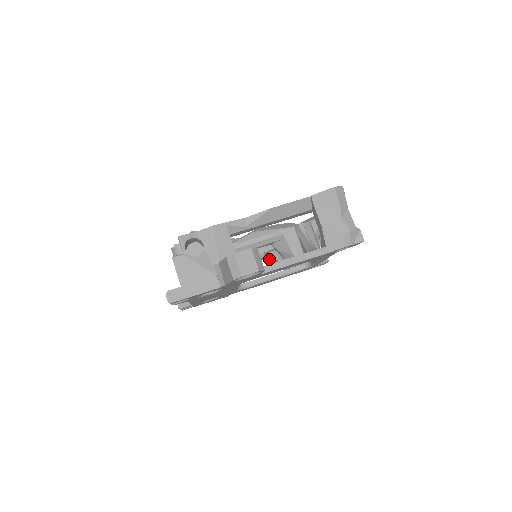
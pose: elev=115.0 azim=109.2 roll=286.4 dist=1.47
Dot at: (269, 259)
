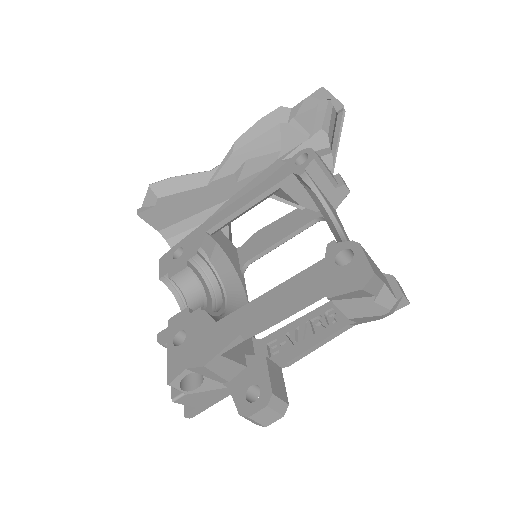
Dot at: occluded
